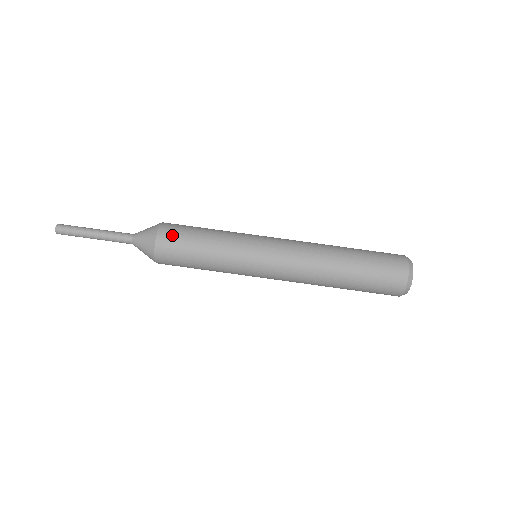
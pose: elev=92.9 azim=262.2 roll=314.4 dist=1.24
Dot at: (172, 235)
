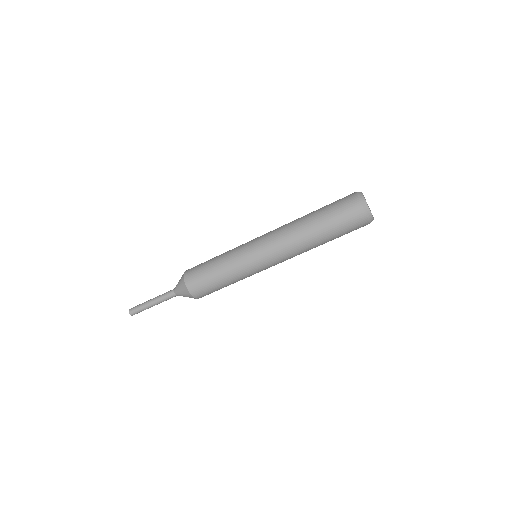
Dot at: (194, 279)
